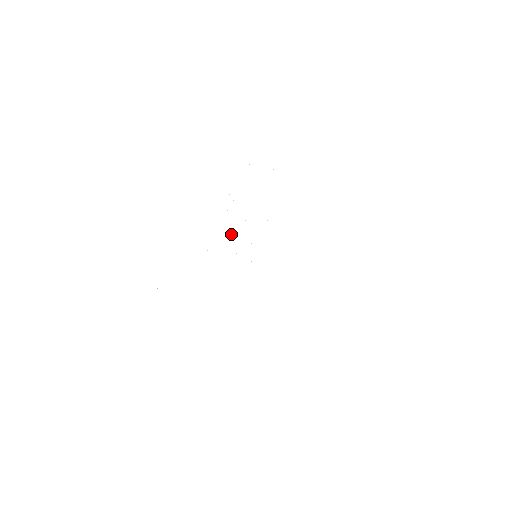
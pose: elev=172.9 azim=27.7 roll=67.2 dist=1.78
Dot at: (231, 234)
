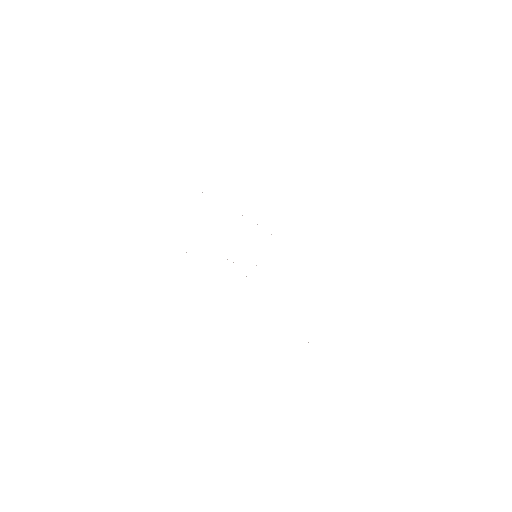
Dot at: occluded
